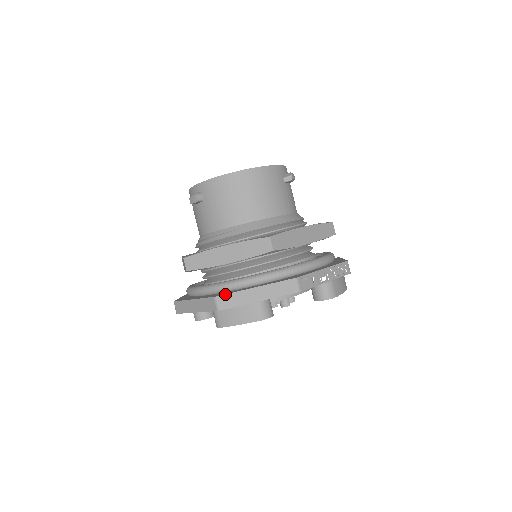
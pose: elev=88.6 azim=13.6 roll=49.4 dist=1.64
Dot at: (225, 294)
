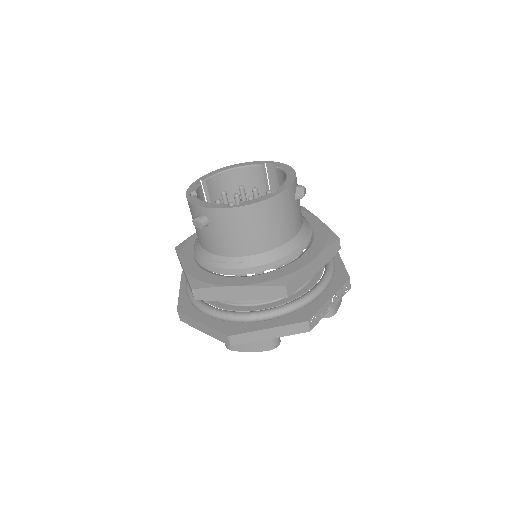
Dot at: (239, 334)
